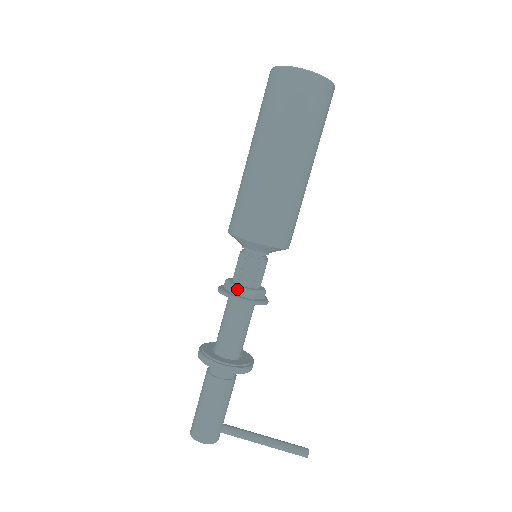
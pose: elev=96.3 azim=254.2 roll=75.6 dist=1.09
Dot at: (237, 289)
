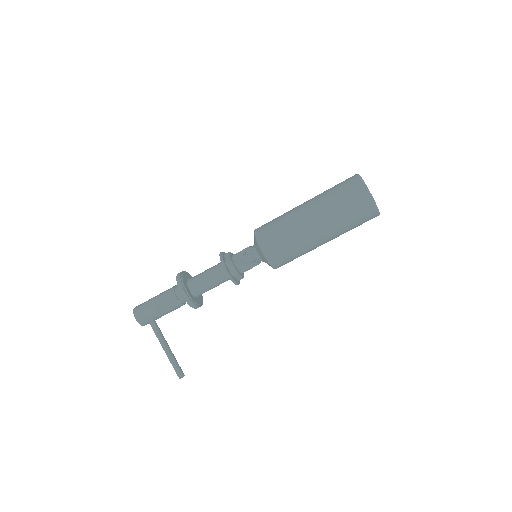
Dot at: (230, 263)
